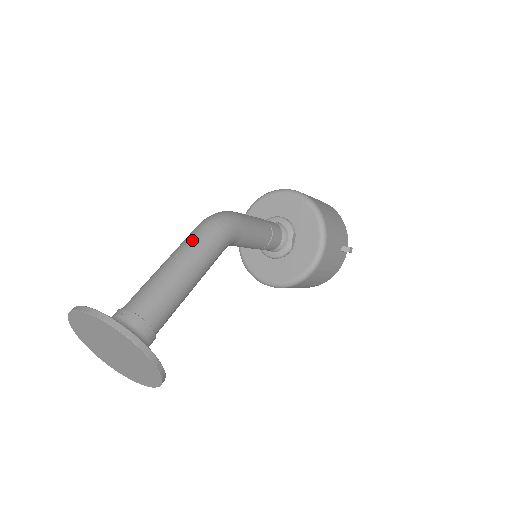
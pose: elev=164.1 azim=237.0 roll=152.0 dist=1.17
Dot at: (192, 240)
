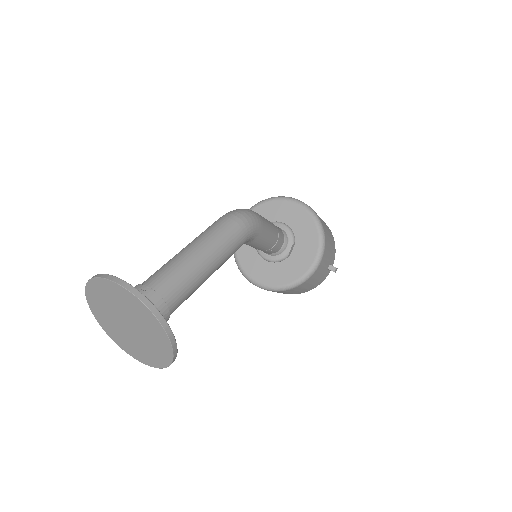
Dot at: (217, 232)
